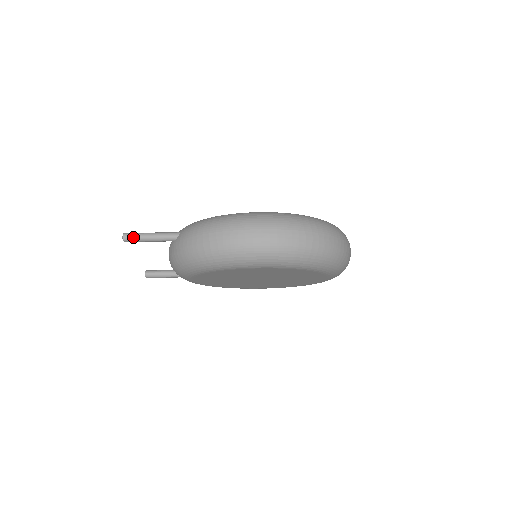
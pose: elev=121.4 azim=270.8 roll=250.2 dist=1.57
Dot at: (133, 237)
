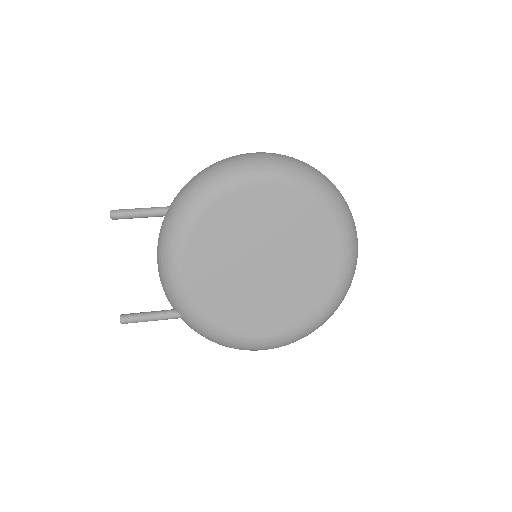
Dot at: (122, 210)
